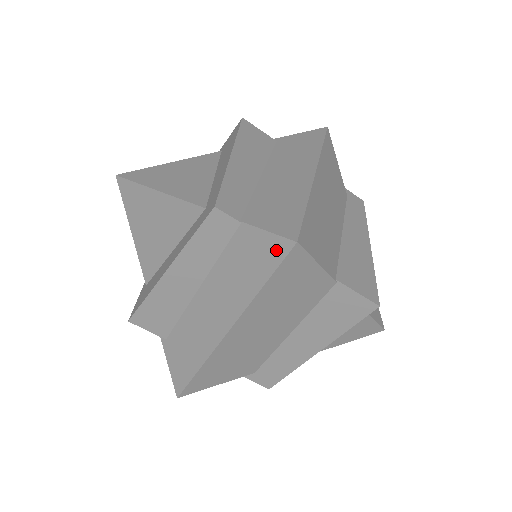
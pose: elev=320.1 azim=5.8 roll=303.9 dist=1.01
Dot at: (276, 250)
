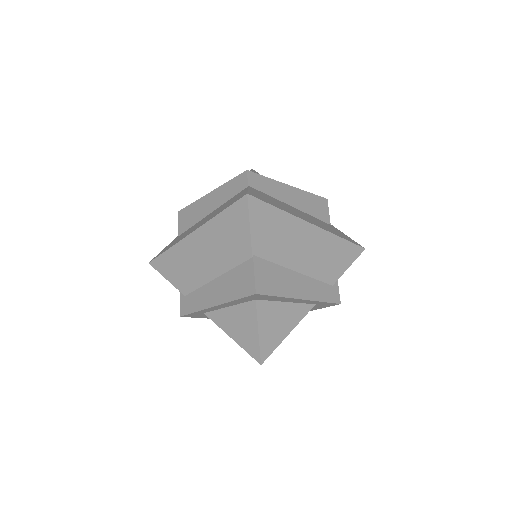
Dot at: occluded
